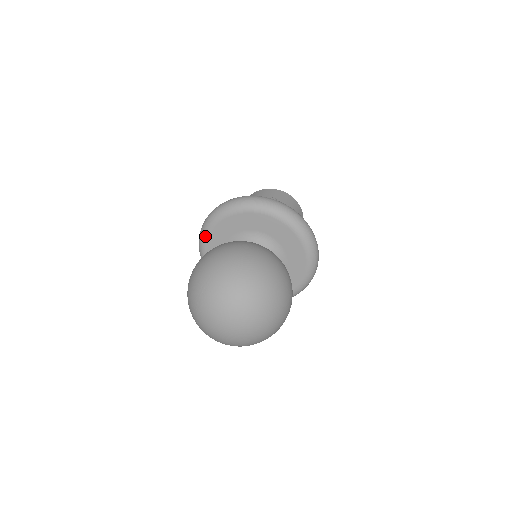
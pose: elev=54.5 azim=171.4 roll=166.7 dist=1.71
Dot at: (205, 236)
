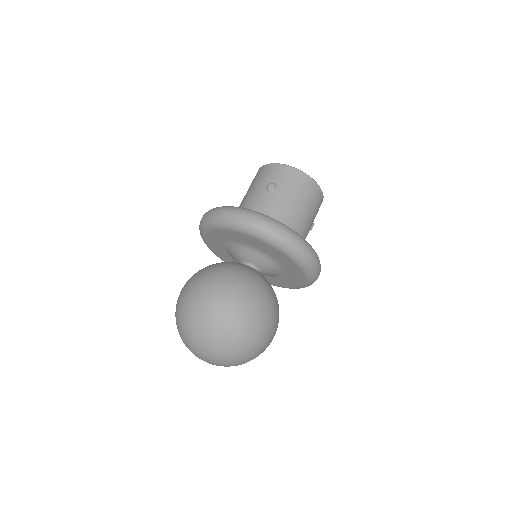
Dot at: (203, 240)
